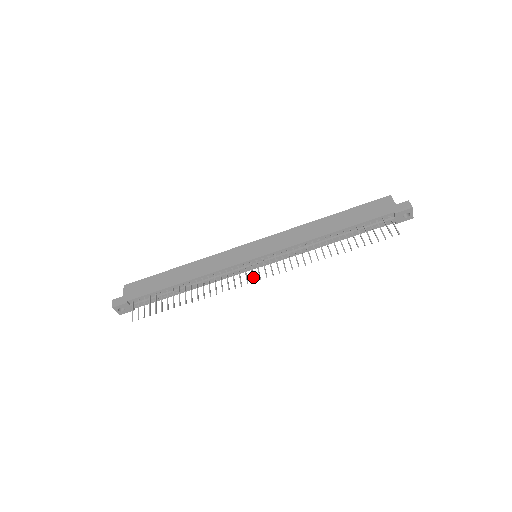
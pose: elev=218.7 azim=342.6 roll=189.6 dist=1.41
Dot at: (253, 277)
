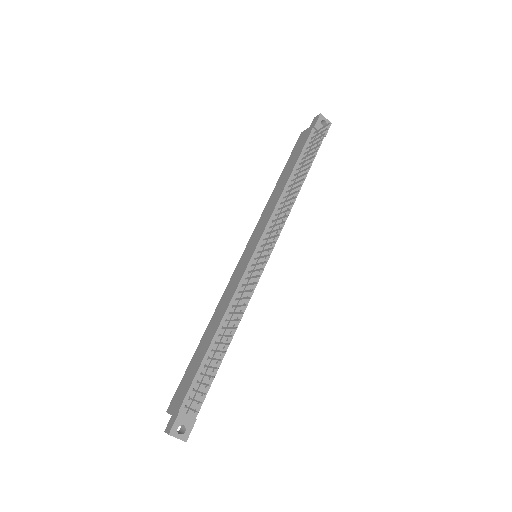
Dot at: (266, 255)
